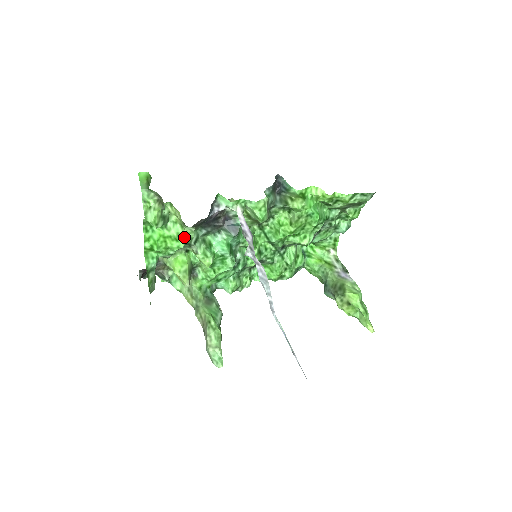
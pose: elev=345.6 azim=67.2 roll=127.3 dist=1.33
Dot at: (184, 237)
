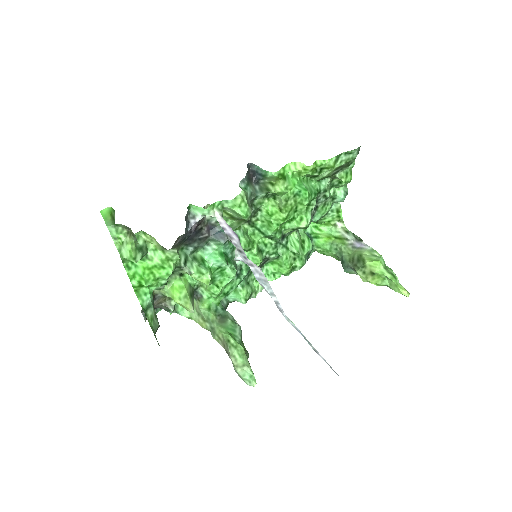
Dot at: (170, 262)
